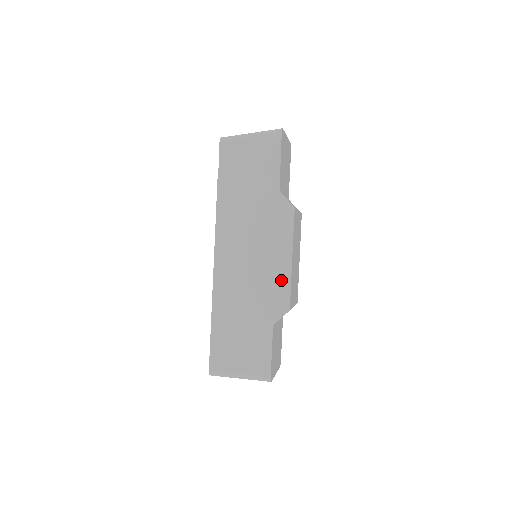
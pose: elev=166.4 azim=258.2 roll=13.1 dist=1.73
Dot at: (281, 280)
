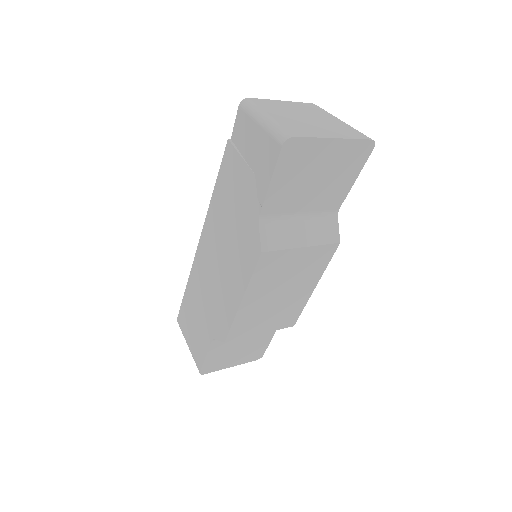
Dot at: (228, 310)
